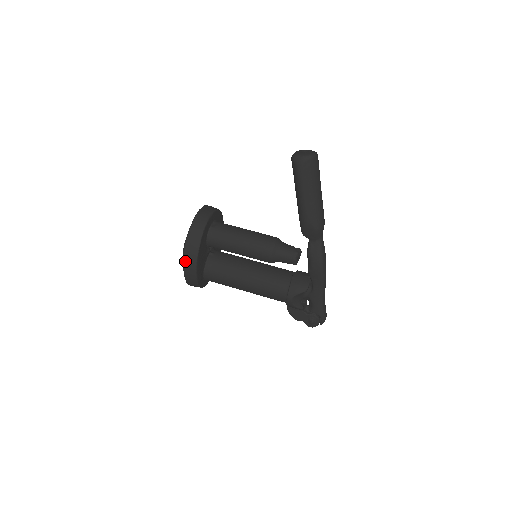
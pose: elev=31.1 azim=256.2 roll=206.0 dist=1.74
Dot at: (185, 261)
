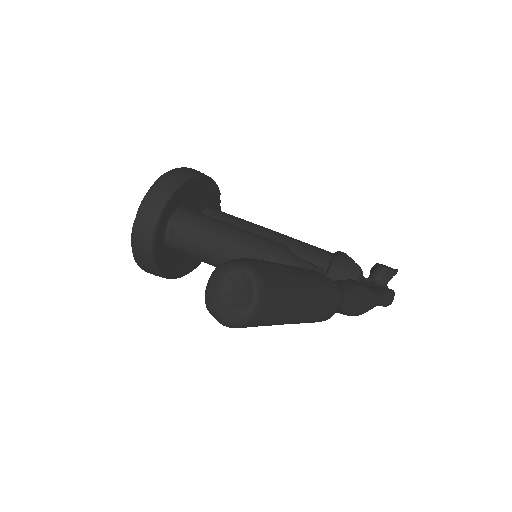
Dot at: occluded
